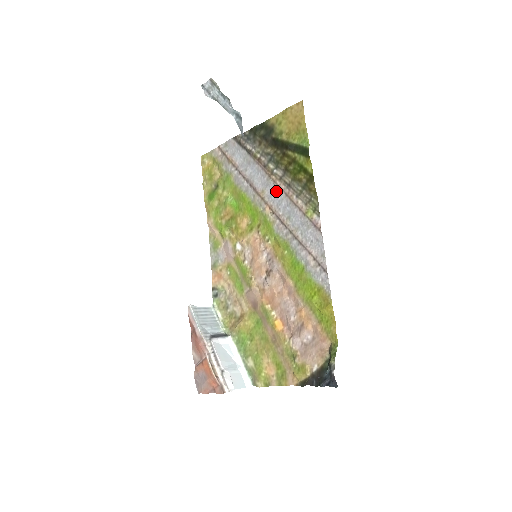
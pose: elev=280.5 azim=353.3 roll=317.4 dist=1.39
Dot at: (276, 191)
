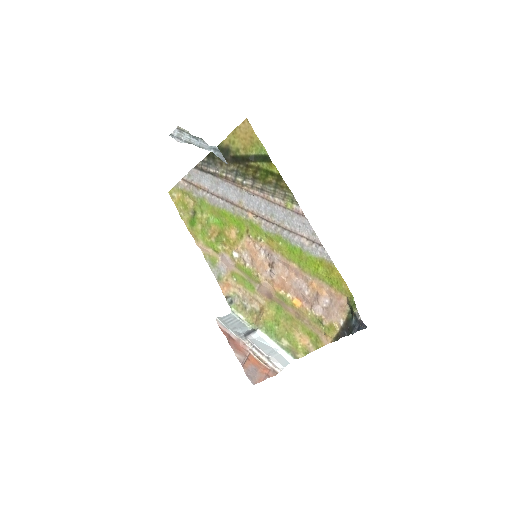
Dot at: (252, 198)
